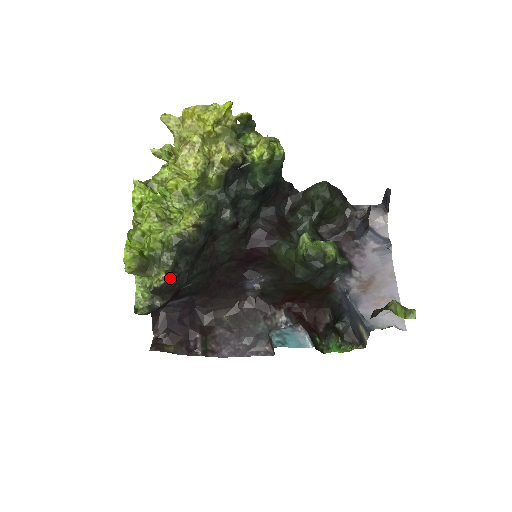
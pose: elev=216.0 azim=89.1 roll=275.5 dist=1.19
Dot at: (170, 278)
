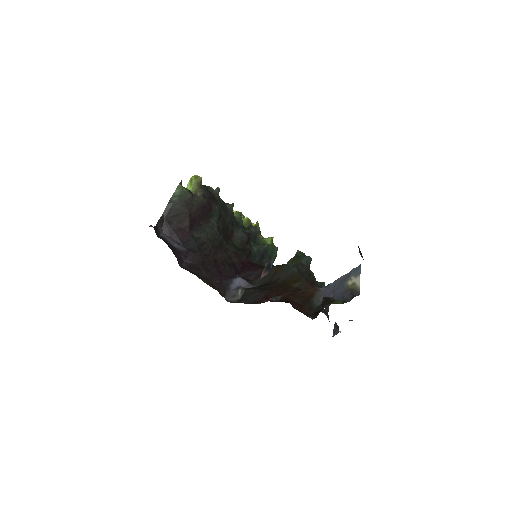
Dot at: (216, 193)
